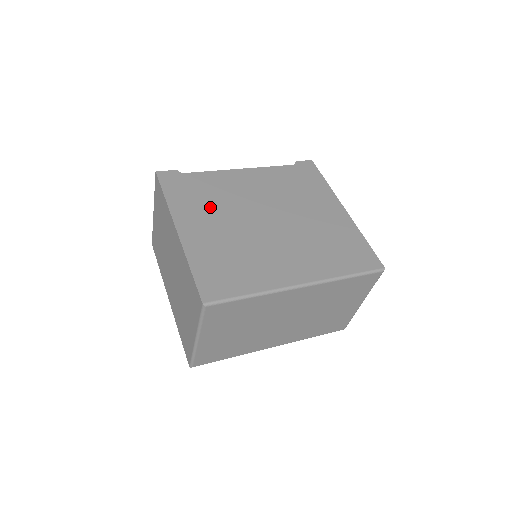
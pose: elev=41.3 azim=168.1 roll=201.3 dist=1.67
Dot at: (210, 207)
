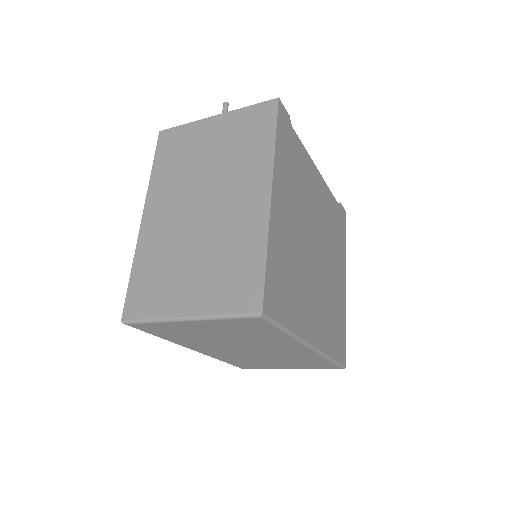
Dot at: (295, 192)
